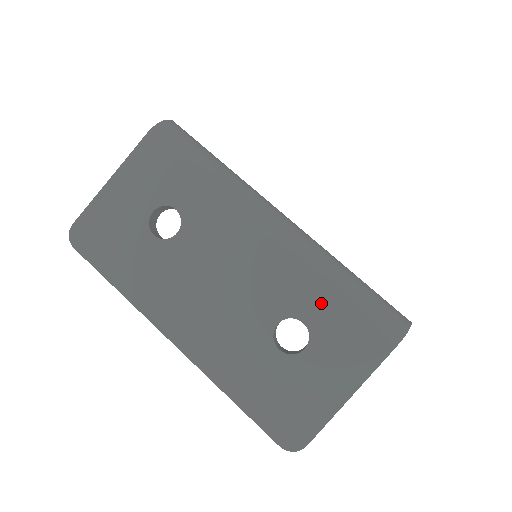
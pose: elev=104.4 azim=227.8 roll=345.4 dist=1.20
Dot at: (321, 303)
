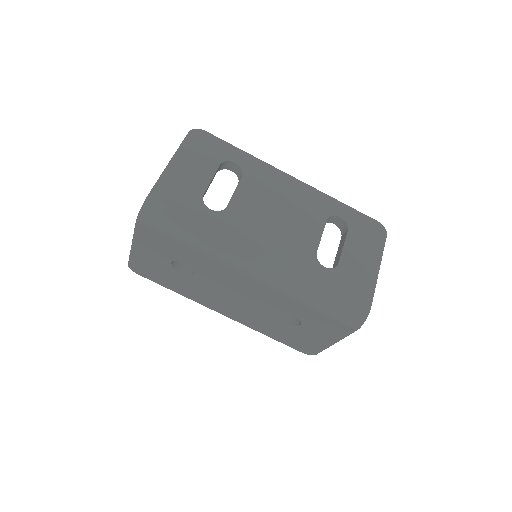
Dot at: (302, 310)
